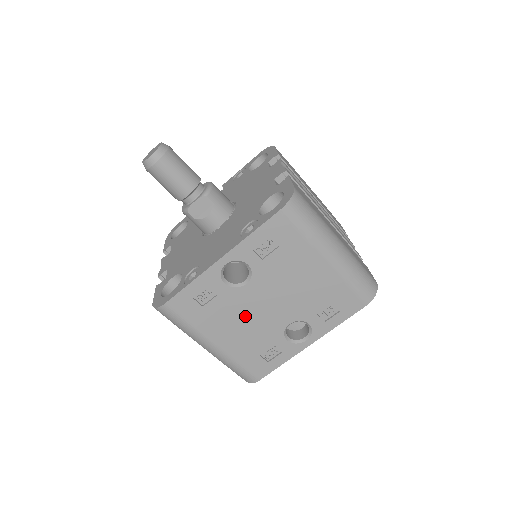
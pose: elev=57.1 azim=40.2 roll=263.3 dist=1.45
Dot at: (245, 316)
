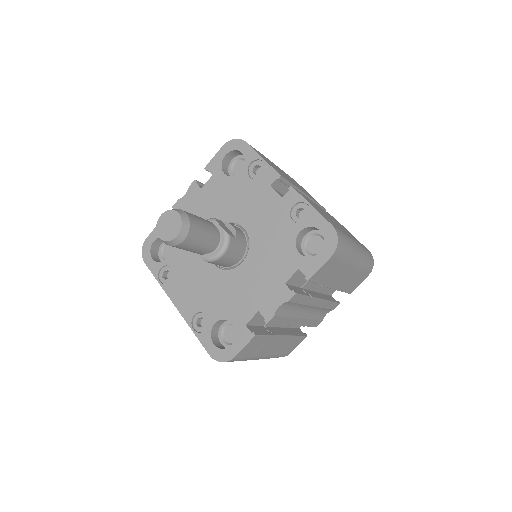
Dot at: occluded
